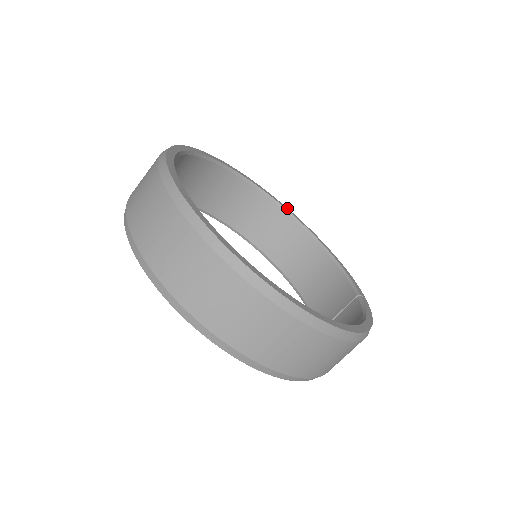
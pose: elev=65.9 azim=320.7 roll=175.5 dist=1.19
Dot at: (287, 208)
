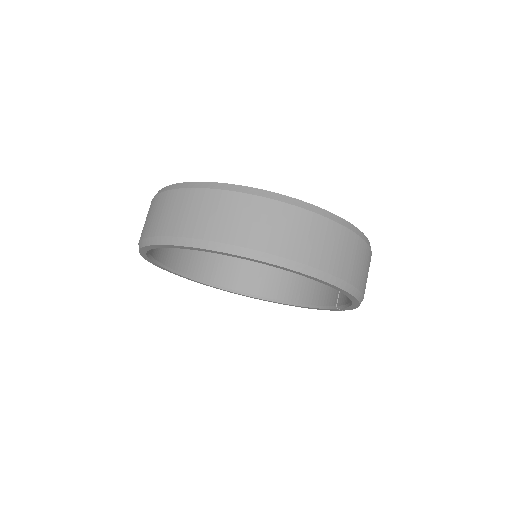
Dot at: occluded
